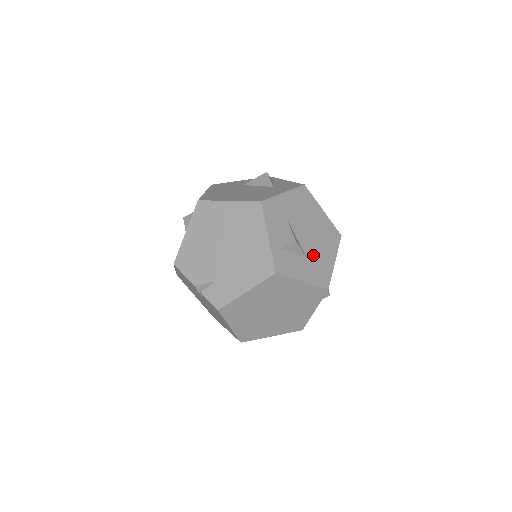
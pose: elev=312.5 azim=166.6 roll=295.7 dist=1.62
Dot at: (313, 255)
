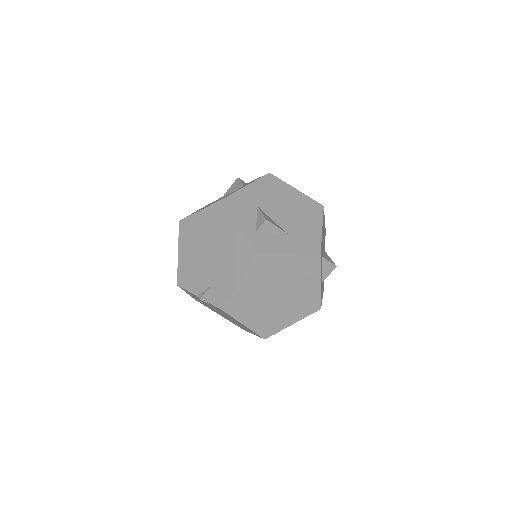
Dot at: (294, 230)
